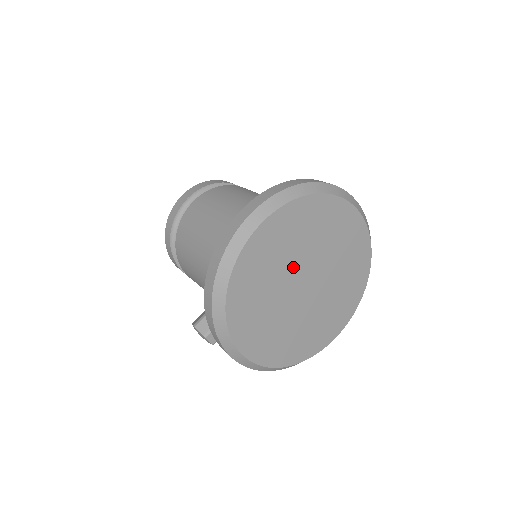
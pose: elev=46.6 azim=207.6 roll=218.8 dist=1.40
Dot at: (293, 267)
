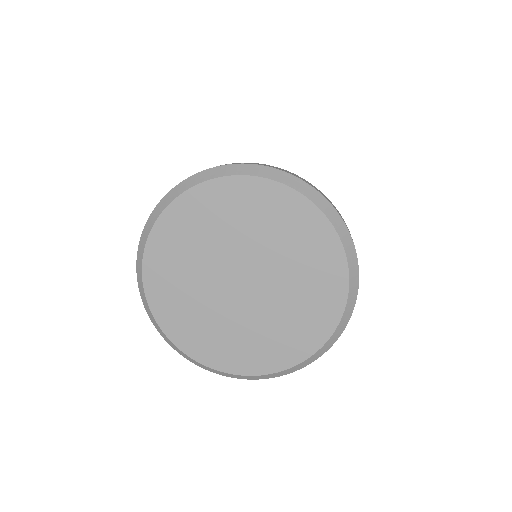
Dot at: (250, 250)
